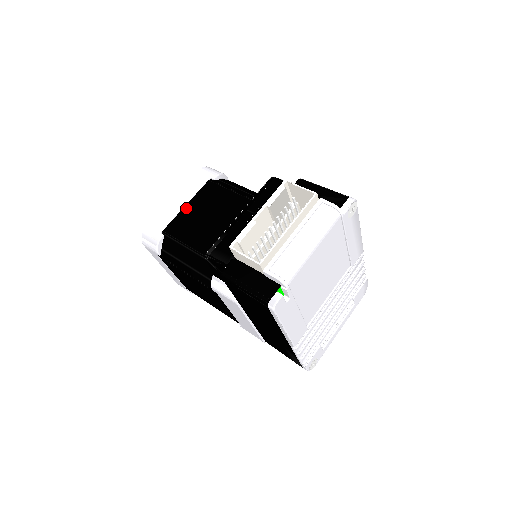
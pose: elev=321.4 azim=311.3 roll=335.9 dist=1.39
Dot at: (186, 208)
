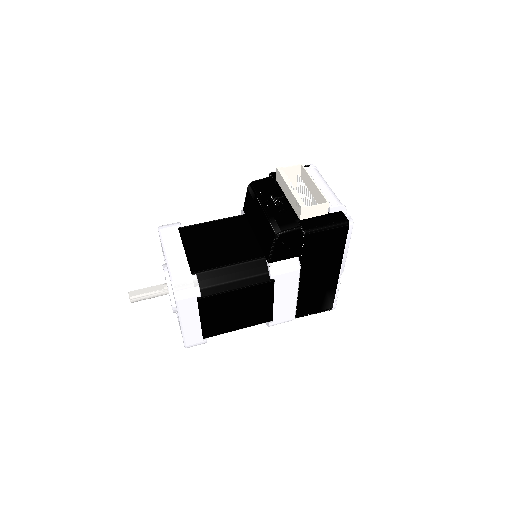
Dot at: (188, 251)
